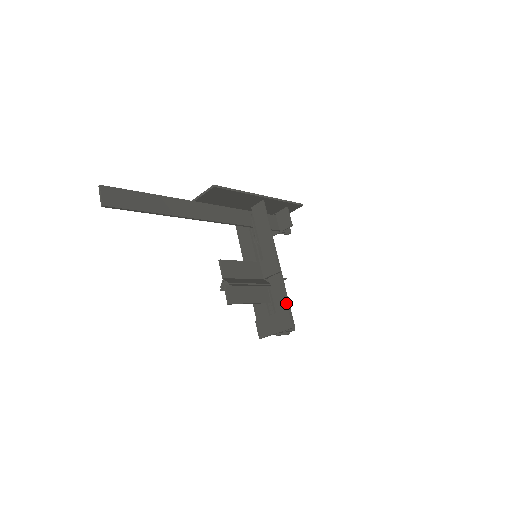
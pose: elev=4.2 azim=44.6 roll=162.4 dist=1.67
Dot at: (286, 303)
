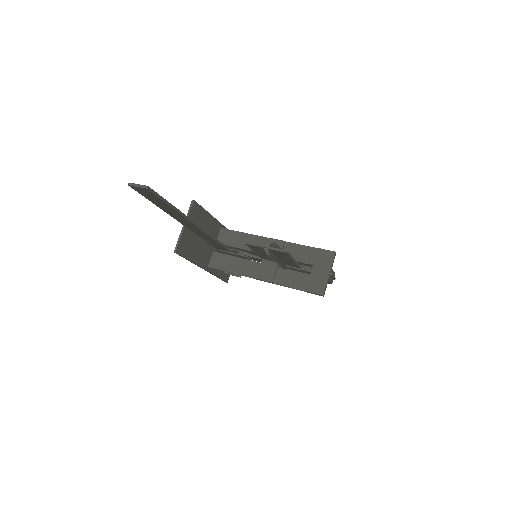
Dot at: (312, 250)
